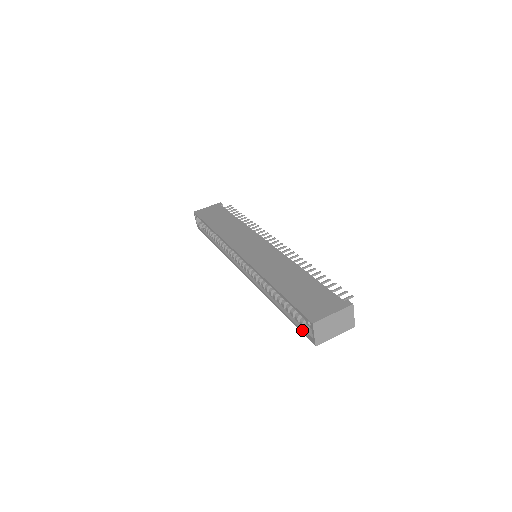
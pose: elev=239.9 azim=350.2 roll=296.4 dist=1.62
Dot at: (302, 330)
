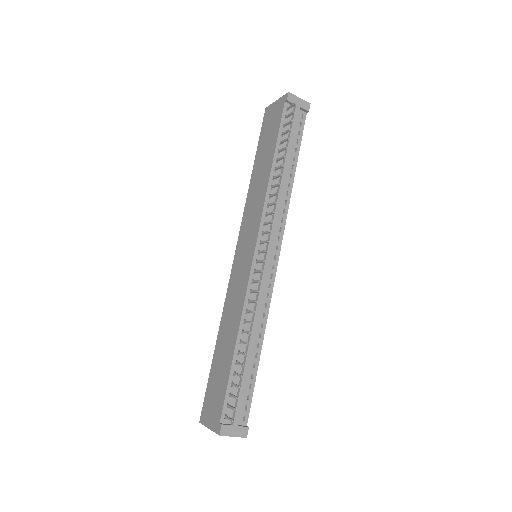
Dot at: occluded
